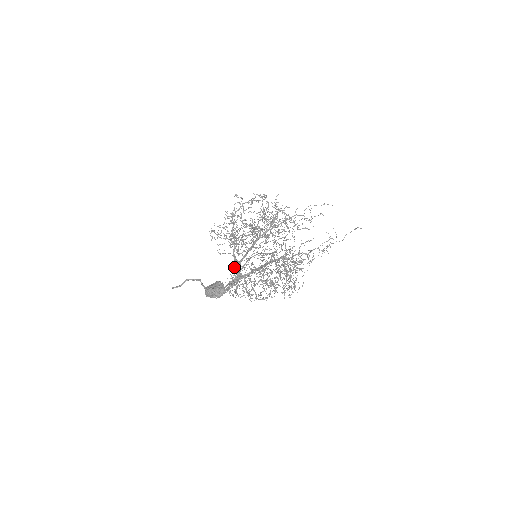
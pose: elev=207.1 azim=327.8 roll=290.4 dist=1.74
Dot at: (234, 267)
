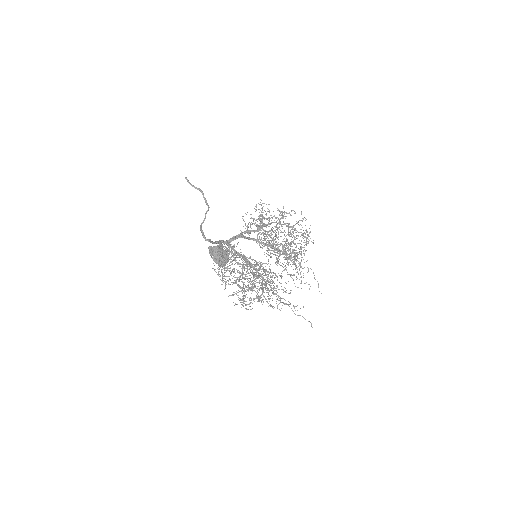
Dot at: occluded
